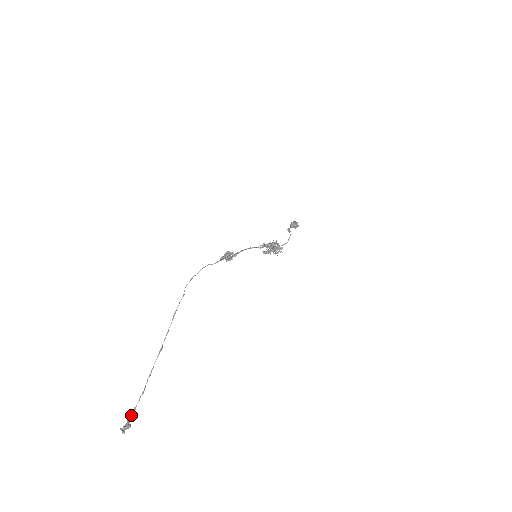
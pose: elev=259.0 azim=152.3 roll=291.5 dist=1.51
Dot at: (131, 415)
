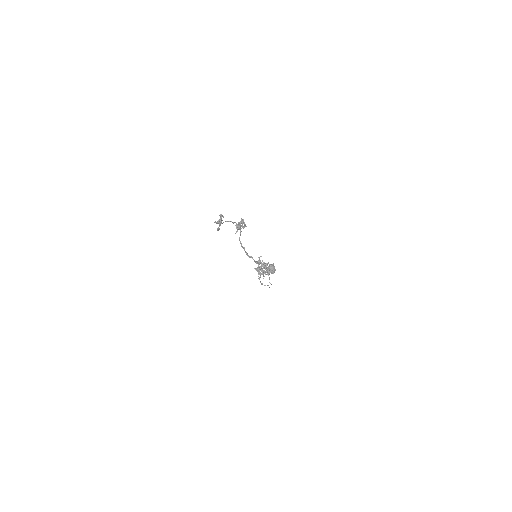
Dot at: occluded
